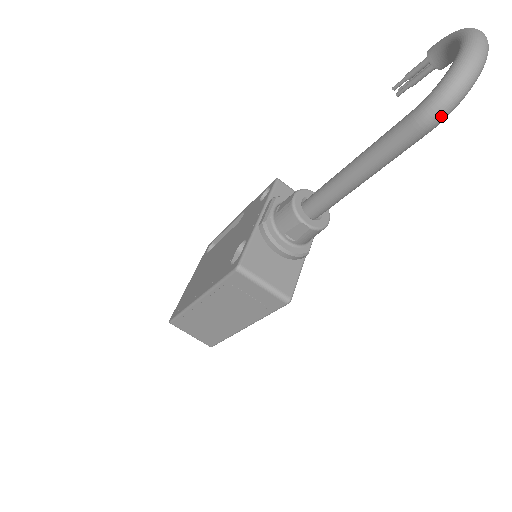
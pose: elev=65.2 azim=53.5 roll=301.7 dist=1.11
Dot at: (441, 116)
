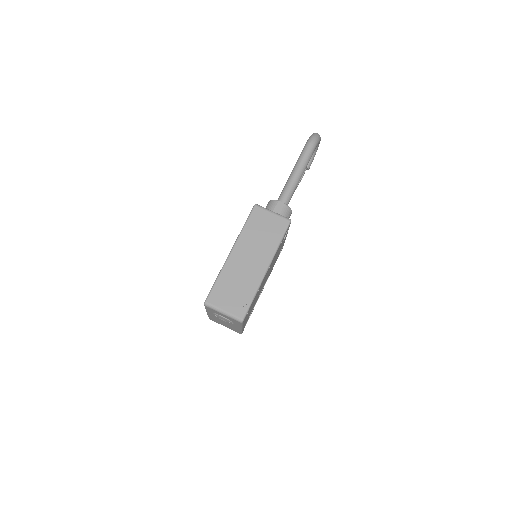
Dot at: (315, 140)
